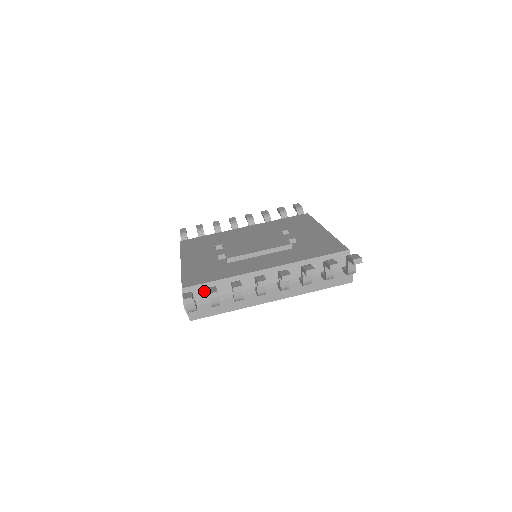
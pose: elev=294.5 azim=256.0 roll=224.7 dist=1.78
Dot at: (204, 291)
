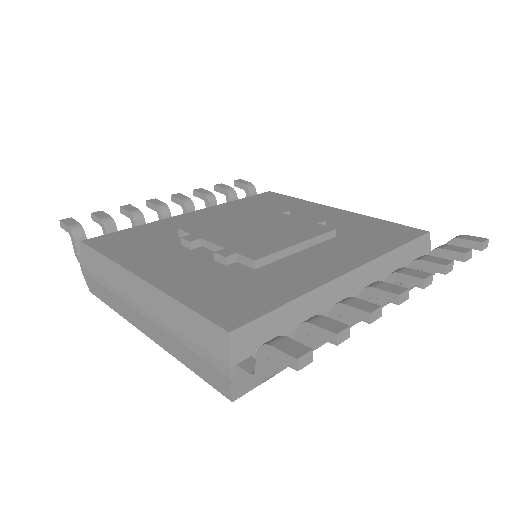
Dot at: (266, 330)
